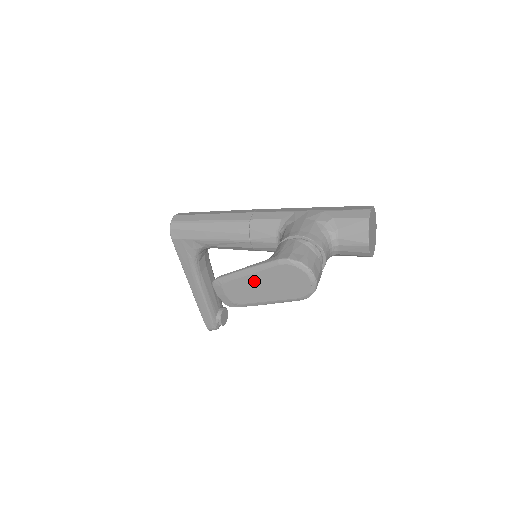
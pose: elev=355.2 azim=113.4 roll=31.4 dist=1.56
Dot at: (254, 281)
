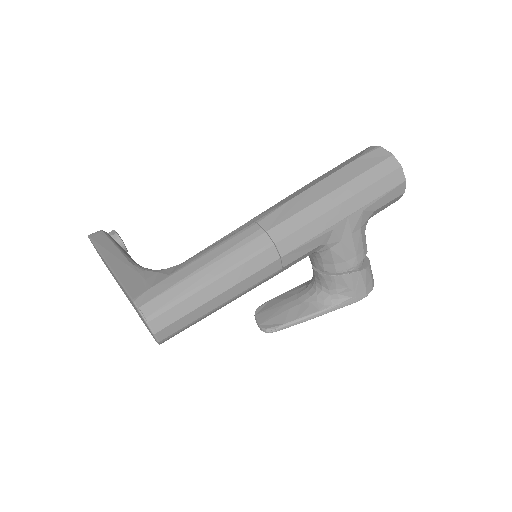
Dot at: occluded
